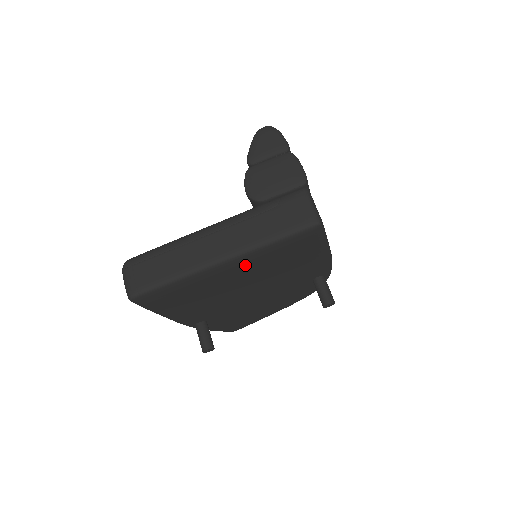
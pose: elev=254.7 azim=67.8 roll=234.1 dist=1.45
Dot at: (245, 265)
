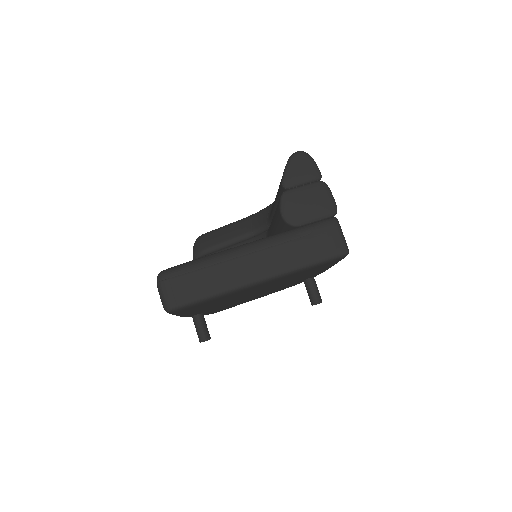
Dot at: (274, 281)
